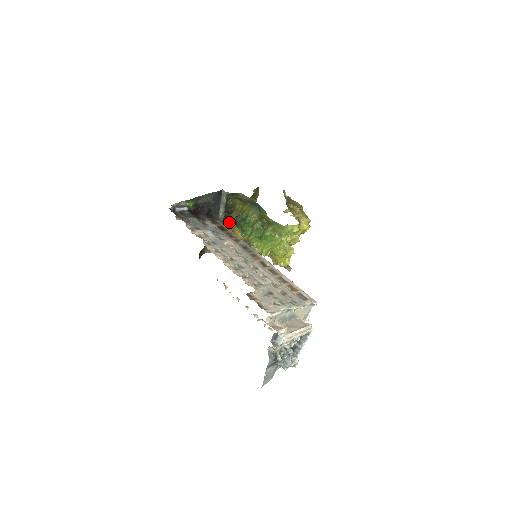
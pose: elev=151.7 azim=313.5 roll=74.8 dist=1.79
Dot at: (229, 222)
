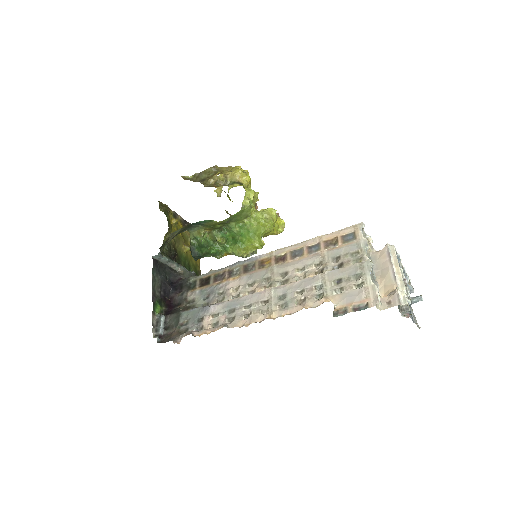
Dot at: (184, 256)
